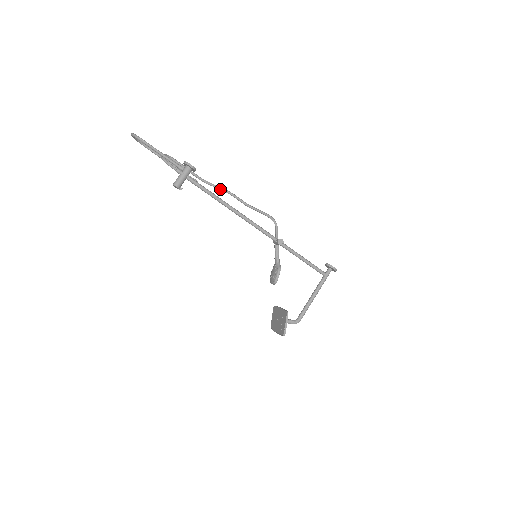
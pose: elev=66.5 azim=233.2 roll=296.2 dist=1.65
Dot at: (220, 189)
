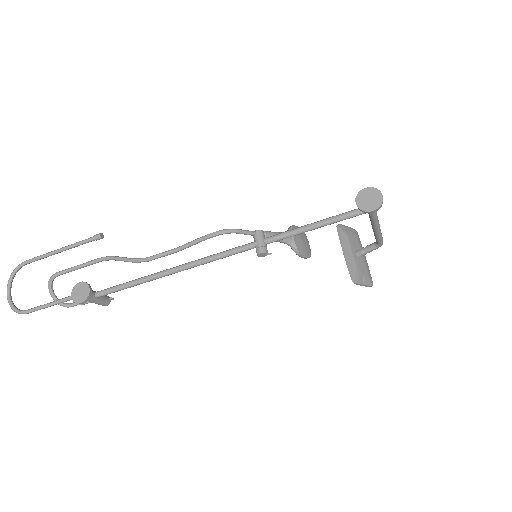
Dot at: occluded
